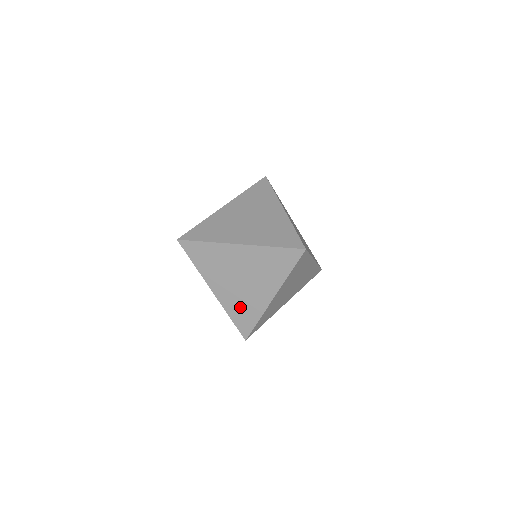
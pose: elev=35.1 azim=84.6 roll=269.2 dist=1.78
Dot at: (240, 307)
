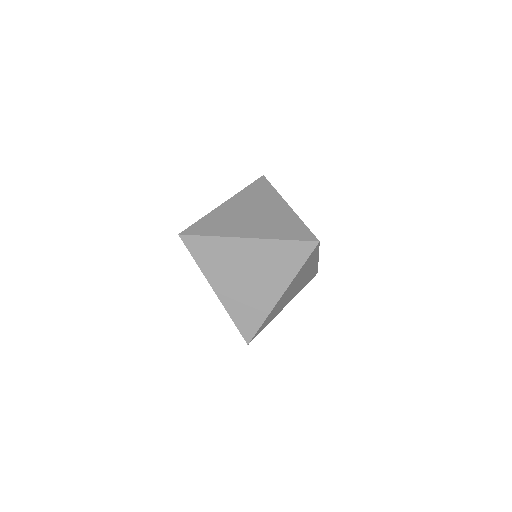
Dot at: (244, 308)
